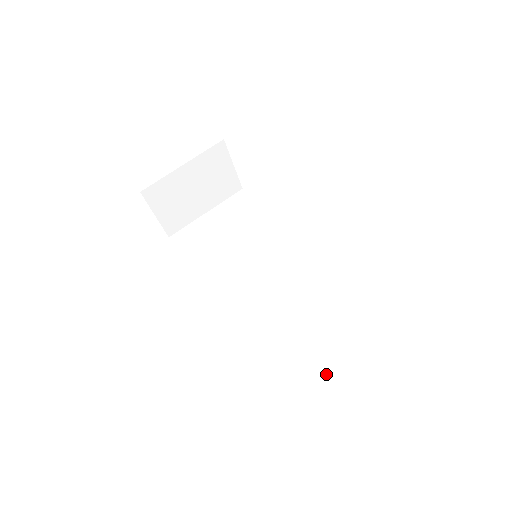
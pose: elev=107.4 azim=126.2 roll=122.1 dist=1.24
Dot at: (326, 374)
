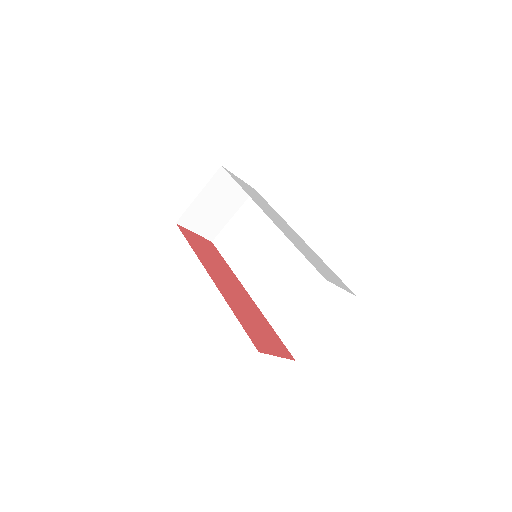
Dot at: (313, 335)
